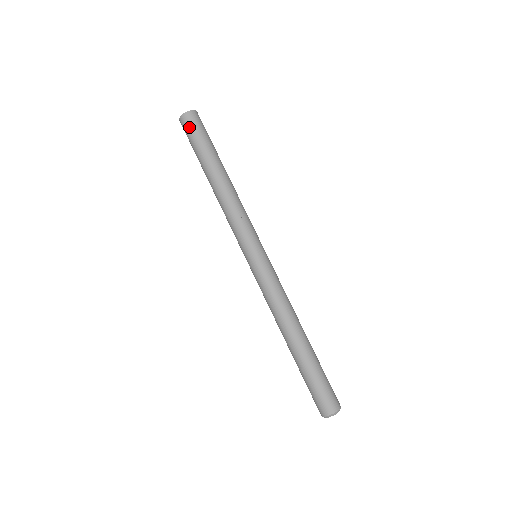
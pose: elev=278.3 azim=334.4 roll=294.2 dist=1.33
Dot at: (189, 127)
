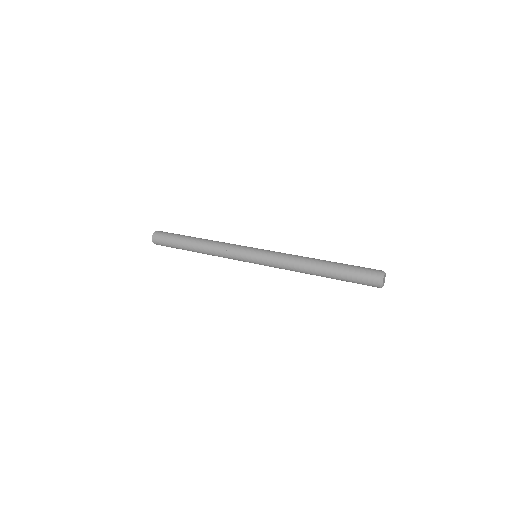
Dot at: (161, 238)
